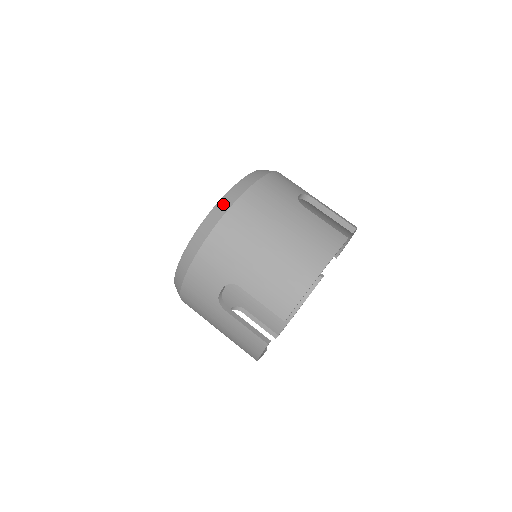
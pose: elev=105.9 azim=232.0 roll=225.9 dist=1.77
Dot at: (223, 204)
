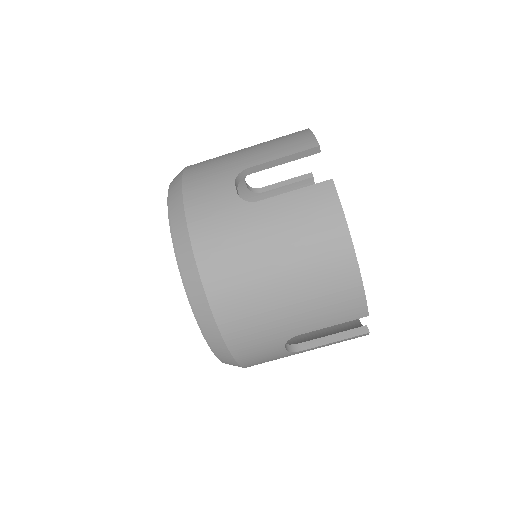
Dot at: (195, 298)
